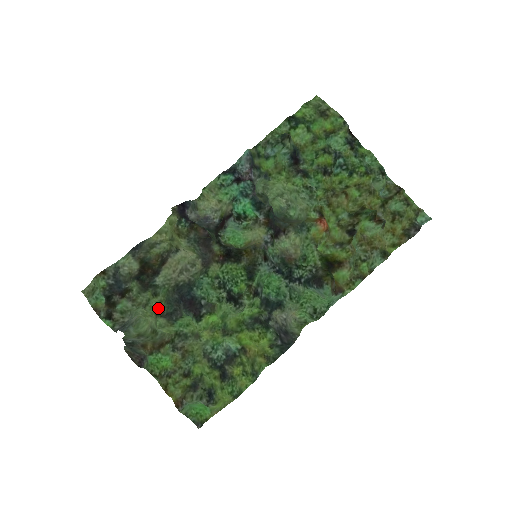
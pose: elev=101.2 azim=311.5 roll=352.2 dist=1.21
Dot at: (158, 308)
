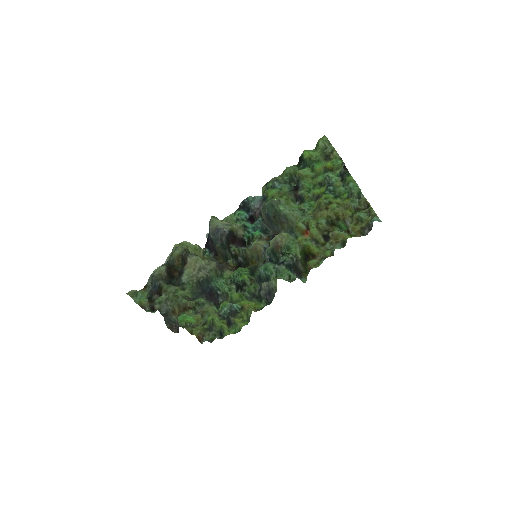
Dot at: (184, 295)
